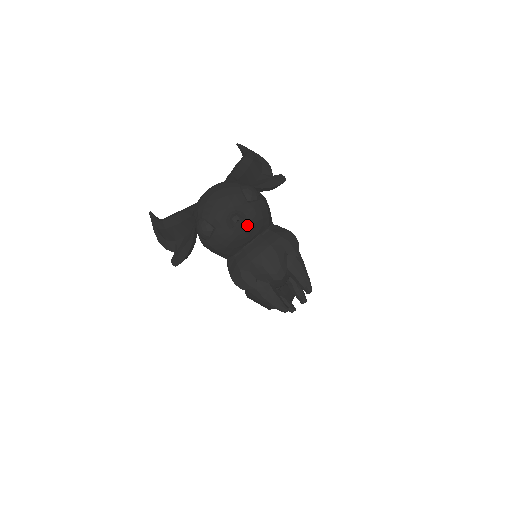
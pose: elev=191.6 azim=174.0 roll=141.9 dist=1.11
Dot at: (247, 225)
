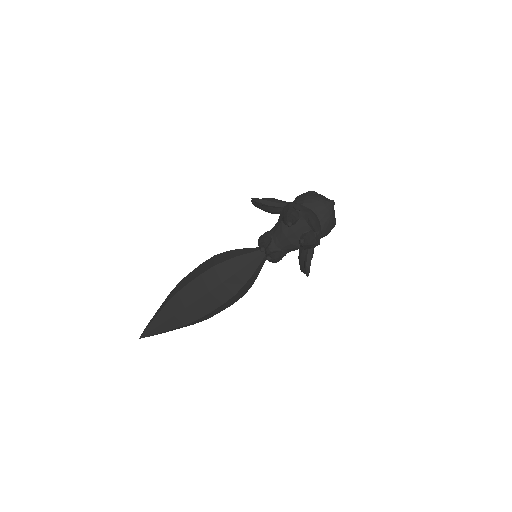
Dot at: (330, 209)
